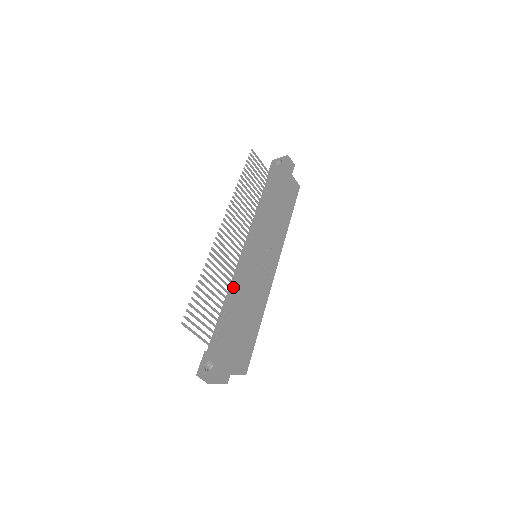
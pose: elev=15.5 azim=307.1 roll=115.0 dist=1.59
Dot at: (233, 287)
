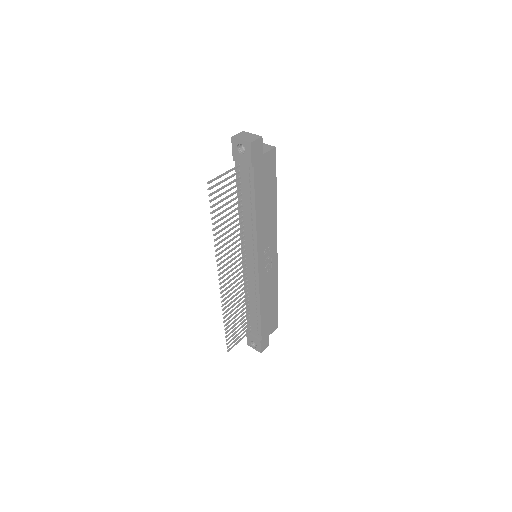
Dot at: (248, 292)
